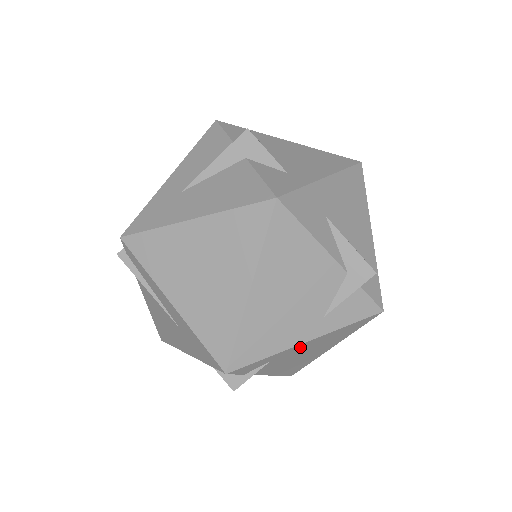
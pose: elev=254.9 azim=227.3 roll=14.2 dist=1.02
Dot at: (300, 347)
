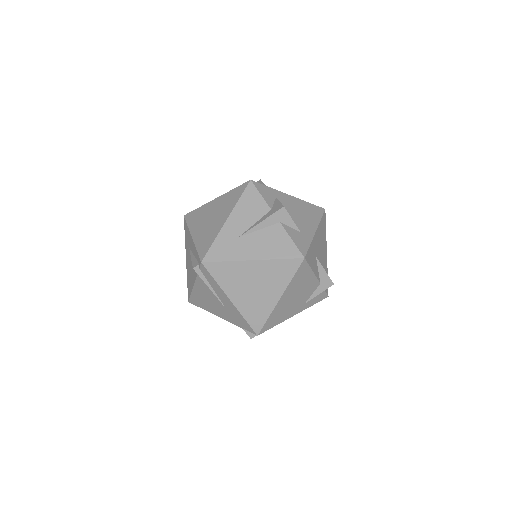
Dot at: occluded
